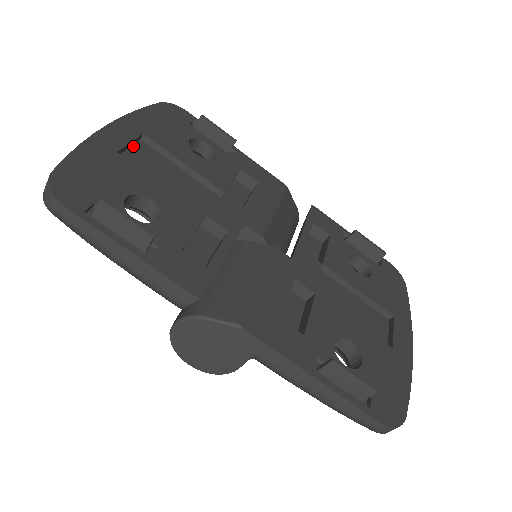
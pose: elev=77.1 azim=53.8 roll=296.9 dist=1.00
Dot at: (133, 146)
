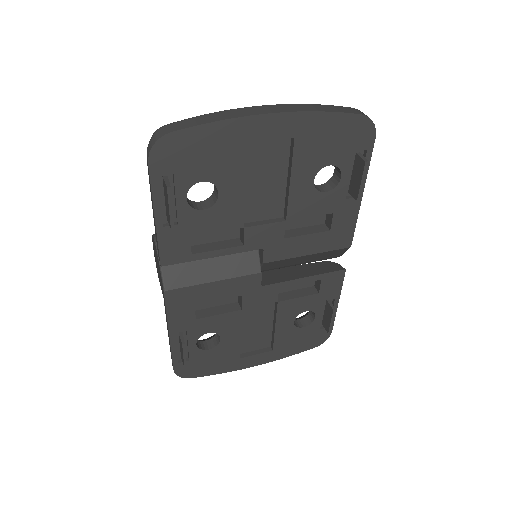
Dot at: (275, 138)
